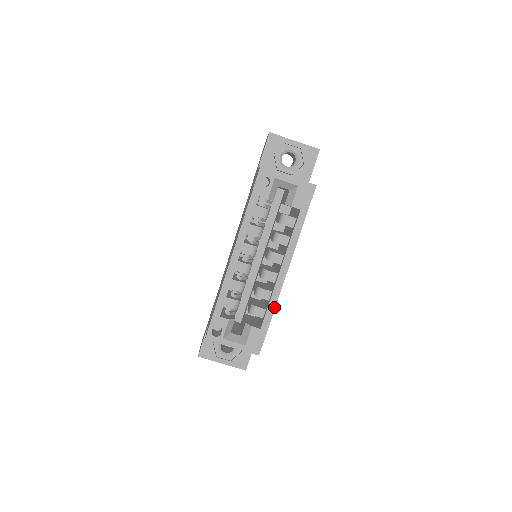
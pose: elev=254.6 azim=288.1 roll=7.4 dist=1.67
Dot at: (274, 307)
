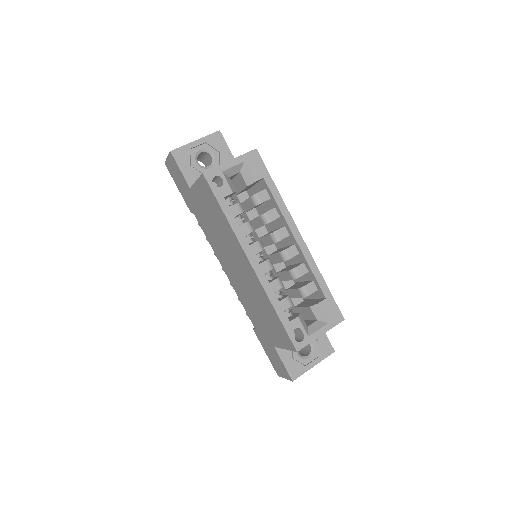
Dot at: (318, 271)
